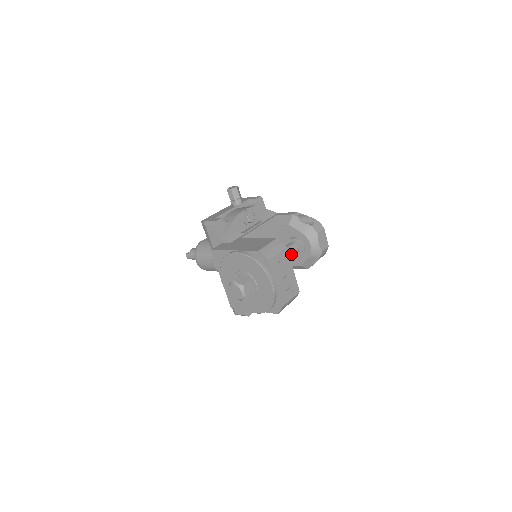
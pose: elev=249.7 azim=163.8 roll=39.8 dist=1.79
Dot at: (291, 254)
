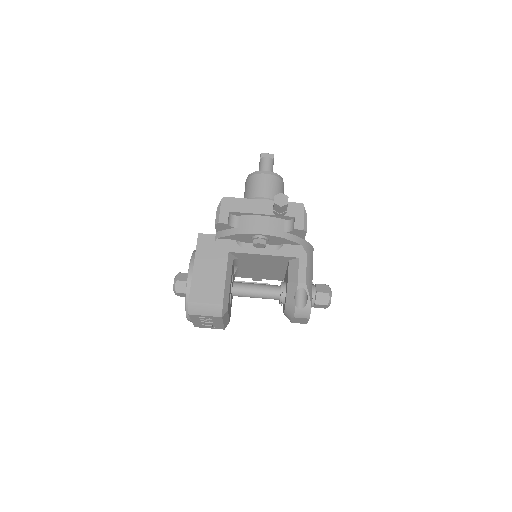
Dot at: (263, 298)
